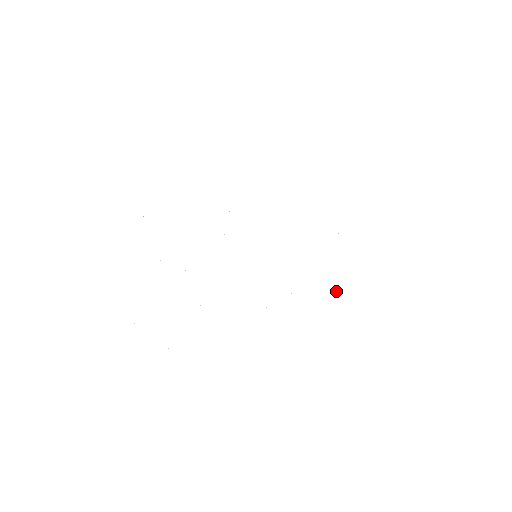
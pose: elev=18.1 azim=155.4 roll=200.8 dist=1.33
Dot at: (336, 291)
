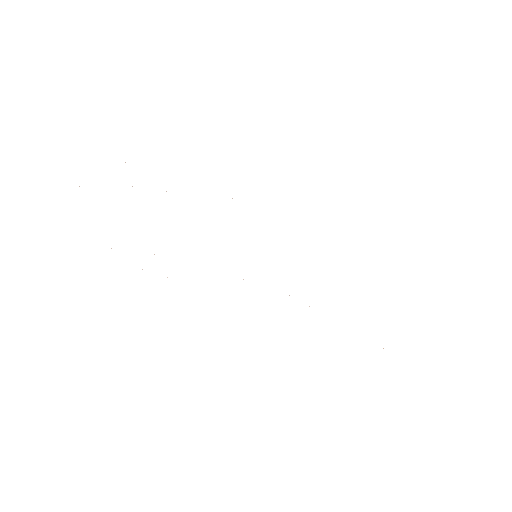
Dot at: occluded
